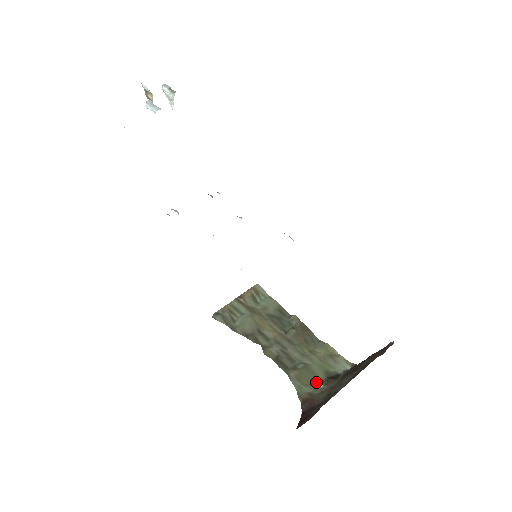
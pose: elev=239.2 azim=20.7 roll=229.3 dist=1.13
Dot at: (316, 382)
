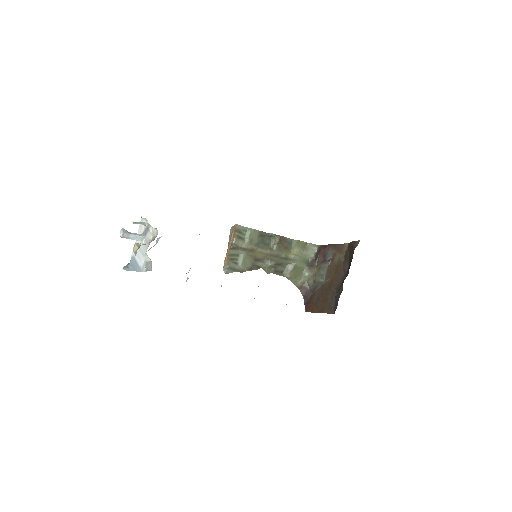
Dot at: (302, 273)
